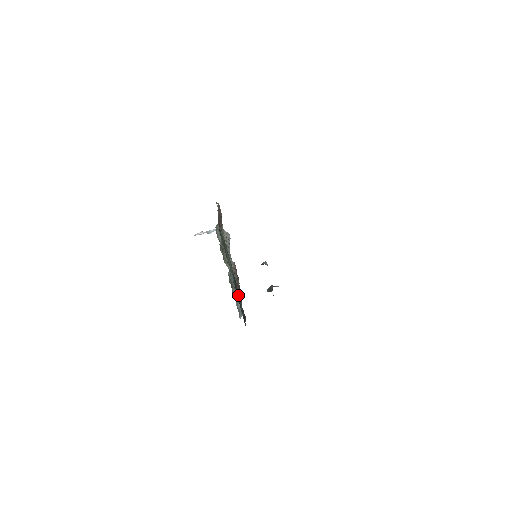
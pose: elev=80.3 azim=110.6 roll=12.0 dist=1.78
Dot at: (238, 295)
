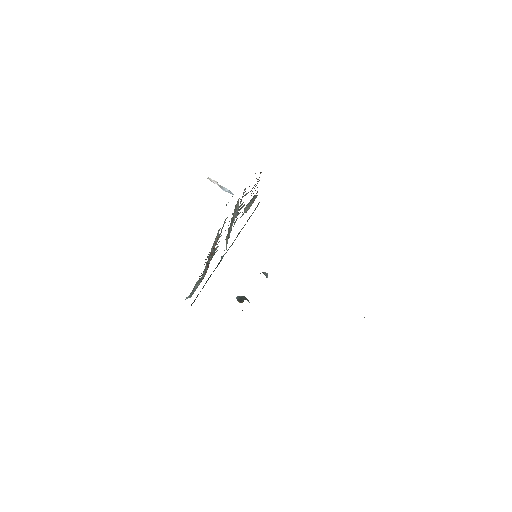
Dot at: (209, 277)
